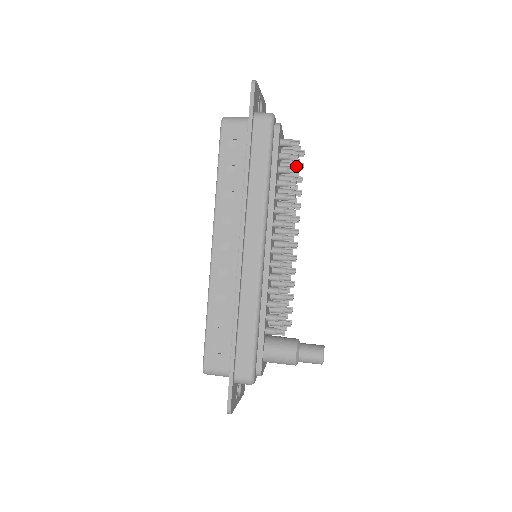
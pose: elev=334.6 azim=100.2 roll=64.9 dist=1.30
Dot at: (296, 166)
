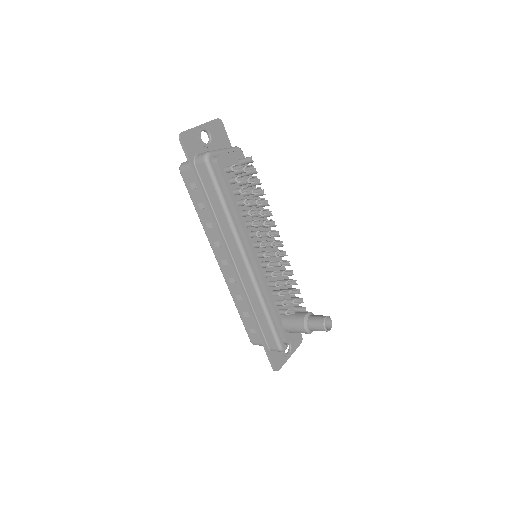
Dot at: (252, 179)
